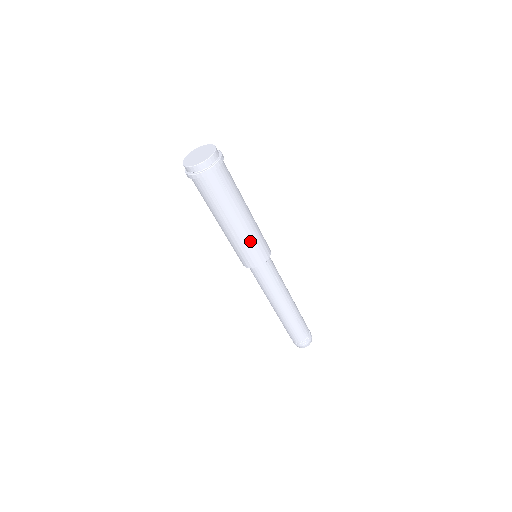
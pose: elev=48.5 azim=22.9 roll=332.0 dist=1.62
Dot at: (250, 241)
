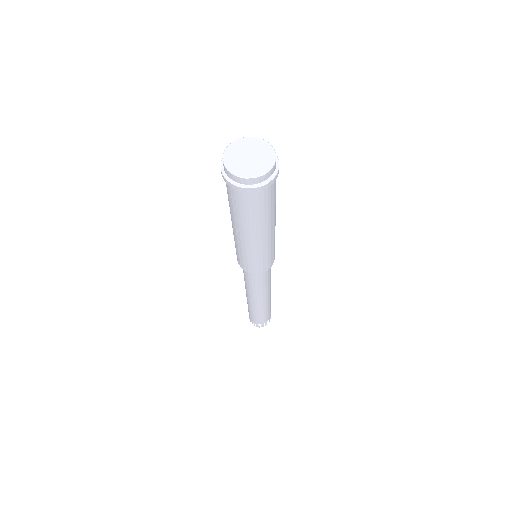
Dot at: (251, 255)
